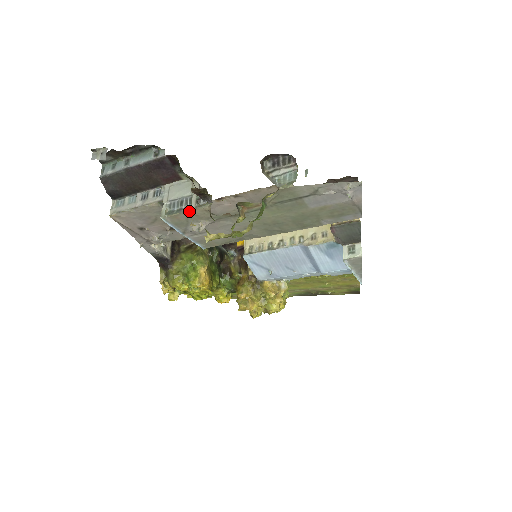
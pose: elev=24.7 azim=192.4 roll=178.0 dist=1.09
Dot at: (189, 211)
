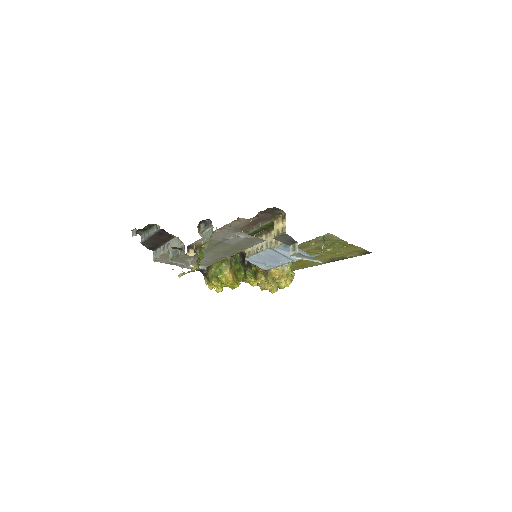
Dot at: (178, 256)
